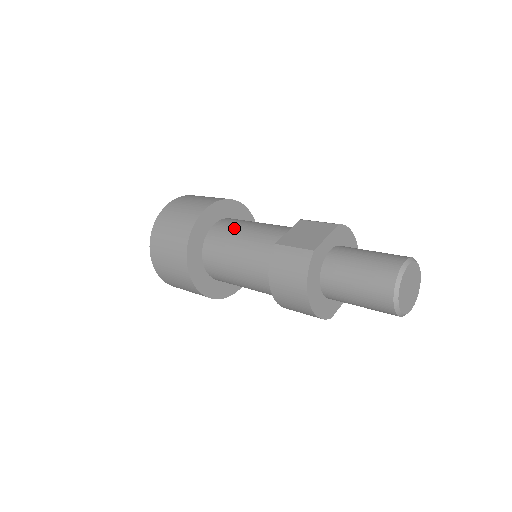
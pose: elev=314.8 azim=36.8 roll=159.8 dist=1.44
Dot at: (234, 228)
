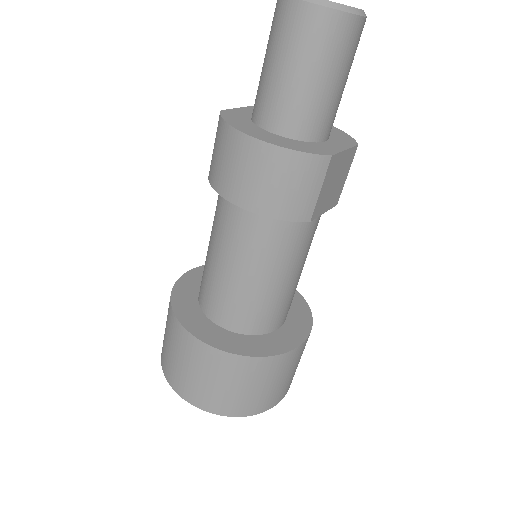
Dot at: occluded
